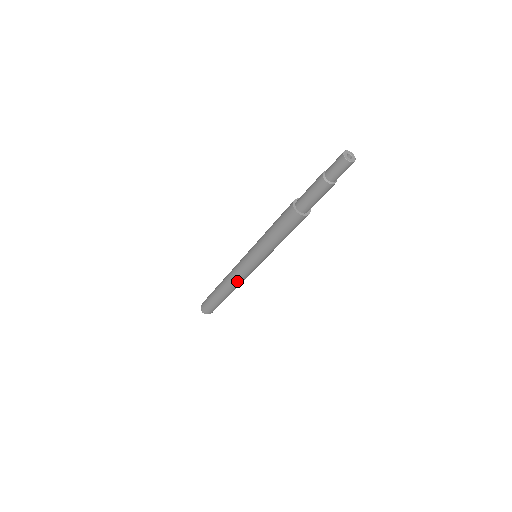
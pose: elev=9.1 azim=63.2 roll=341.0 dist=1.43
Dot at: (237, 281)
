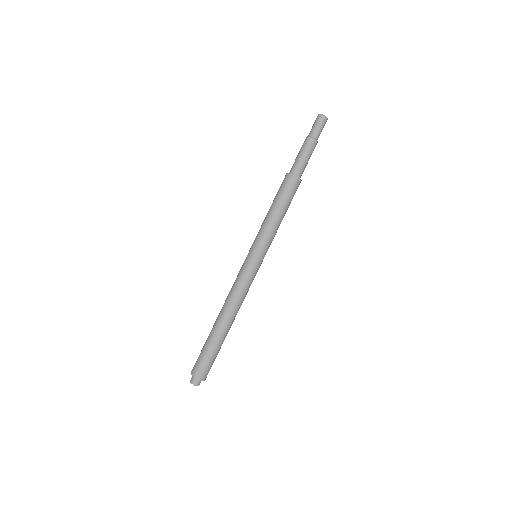
Dot at: (237, 295)
